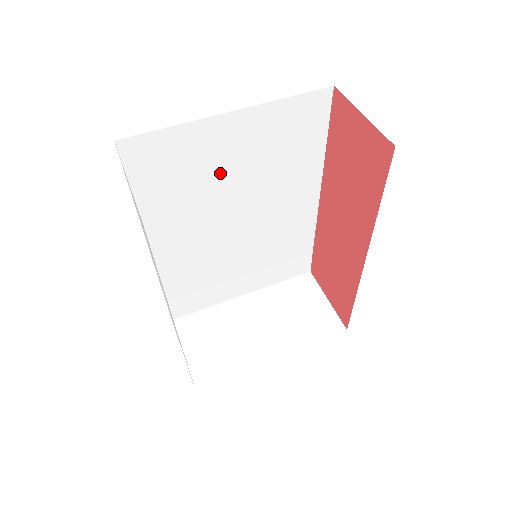
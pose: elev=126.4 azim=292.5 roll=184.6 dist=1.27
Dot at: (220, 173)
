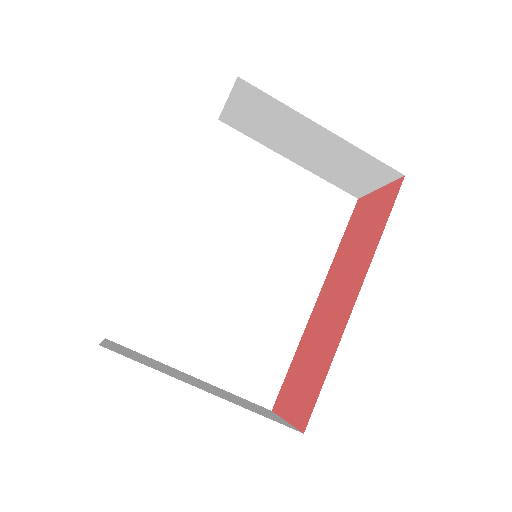
Dot at: occluded
